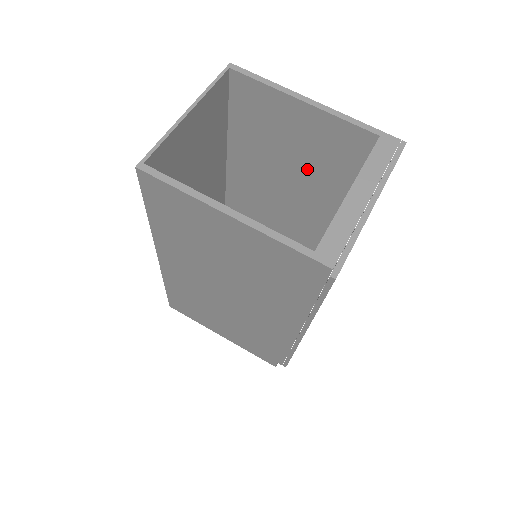
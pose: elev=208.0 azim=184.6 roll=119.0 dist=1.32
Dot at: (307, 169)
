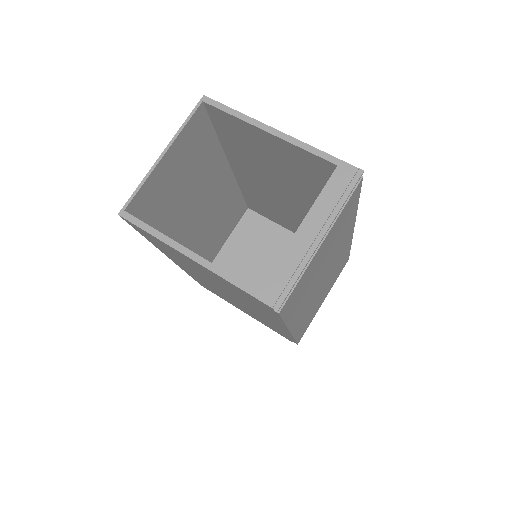
Dot at: (292, 180)
